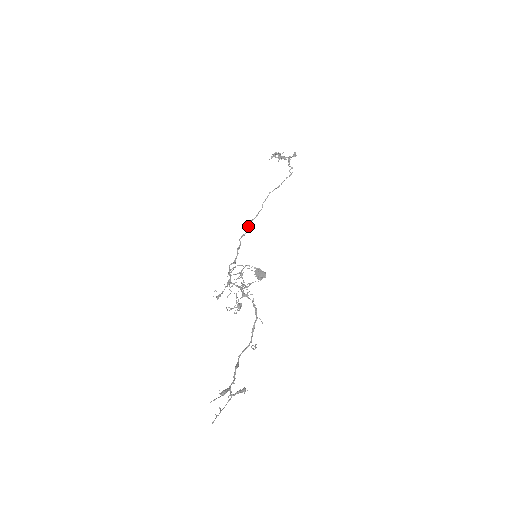
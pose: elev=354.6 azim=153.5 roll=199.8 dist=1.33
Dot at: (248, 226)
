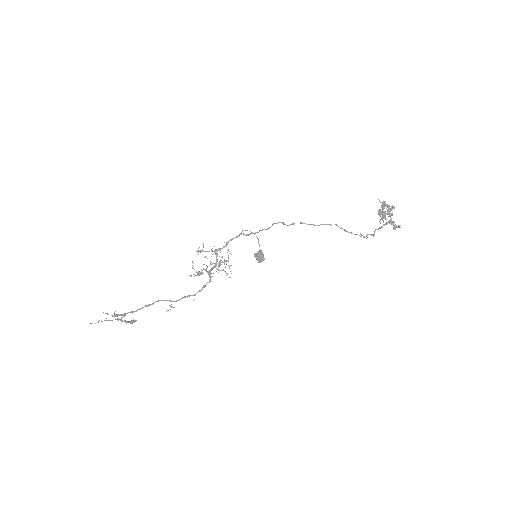
Dot at: (293, 223)
